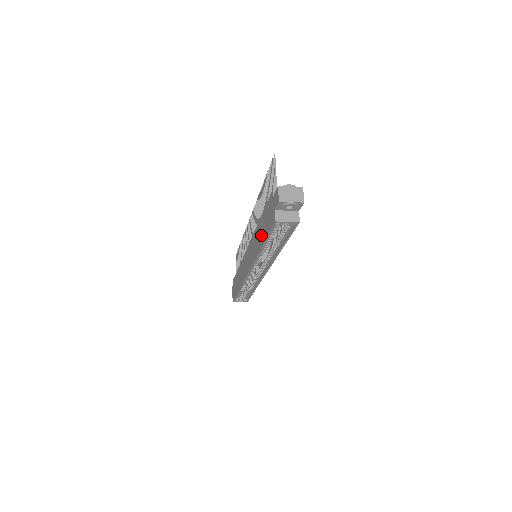
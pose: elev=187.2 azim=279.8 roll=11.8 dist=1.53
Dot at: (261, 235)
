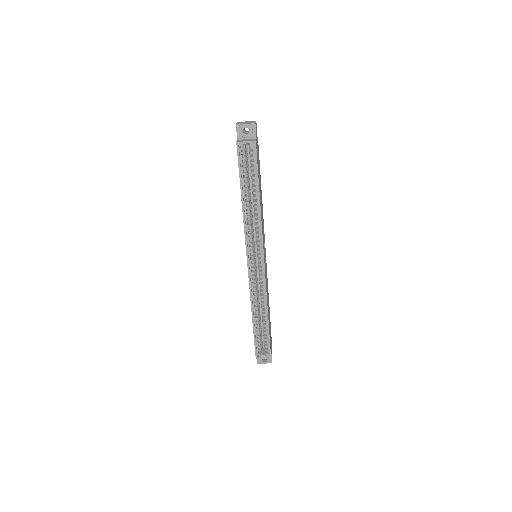
Dot at: occluded
